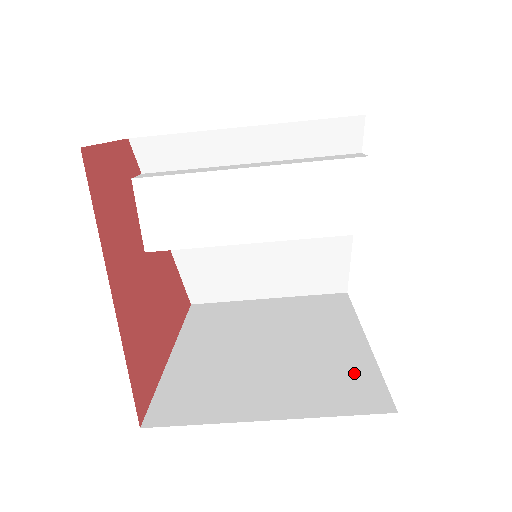
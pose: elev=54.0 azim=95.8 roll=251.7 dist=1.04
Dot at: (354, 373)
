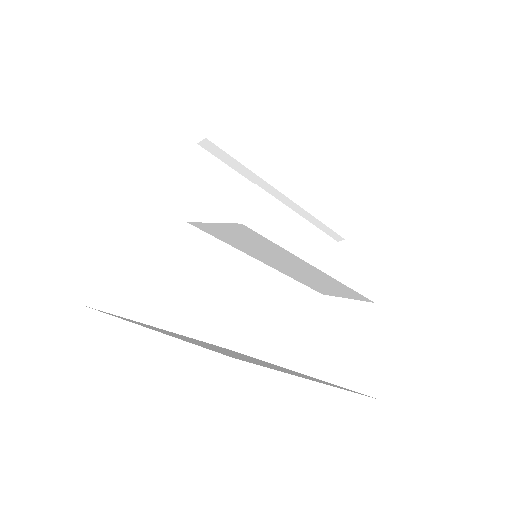
Dot at: (230, 302)
